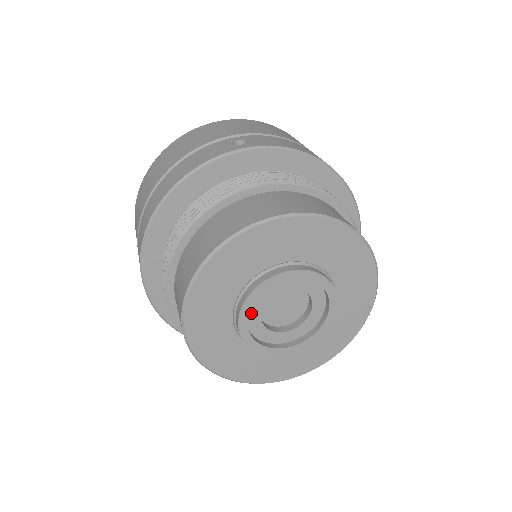
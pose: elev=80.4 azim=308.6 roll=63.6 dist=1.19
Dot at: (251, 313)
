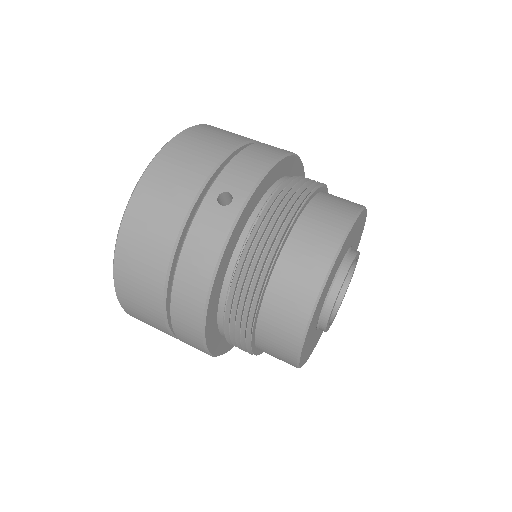
Dot at: occluded
